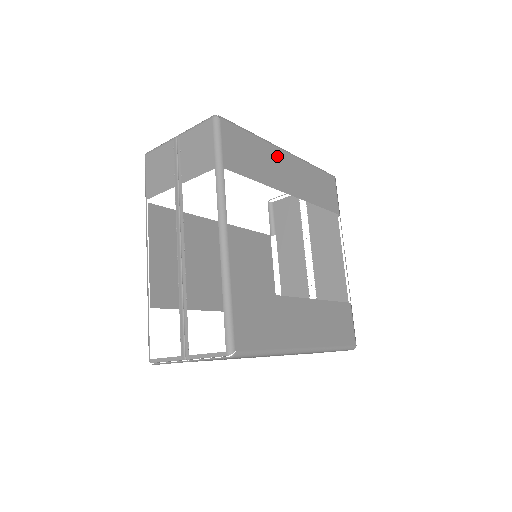
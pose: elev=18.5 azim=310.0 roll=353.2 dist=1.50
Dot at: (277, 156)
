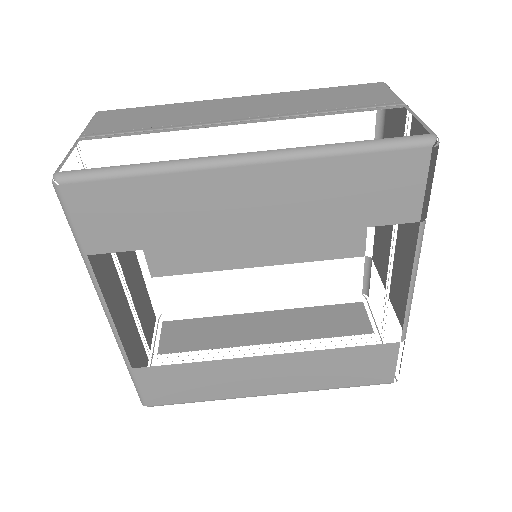
Dot at: (213, 185)
